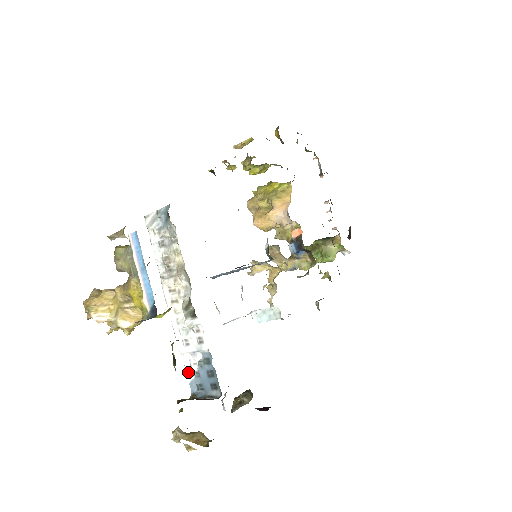
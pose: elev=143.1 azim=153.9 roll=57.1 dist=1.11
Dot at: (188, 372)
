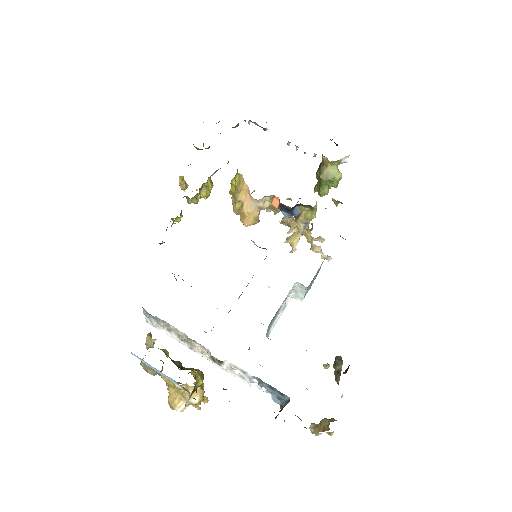
Dot at: (264, 394)
